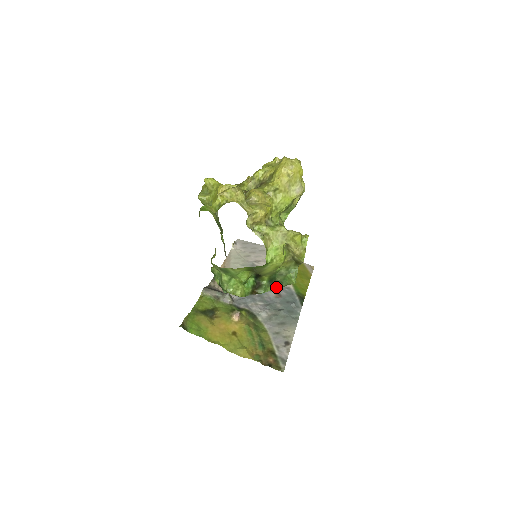
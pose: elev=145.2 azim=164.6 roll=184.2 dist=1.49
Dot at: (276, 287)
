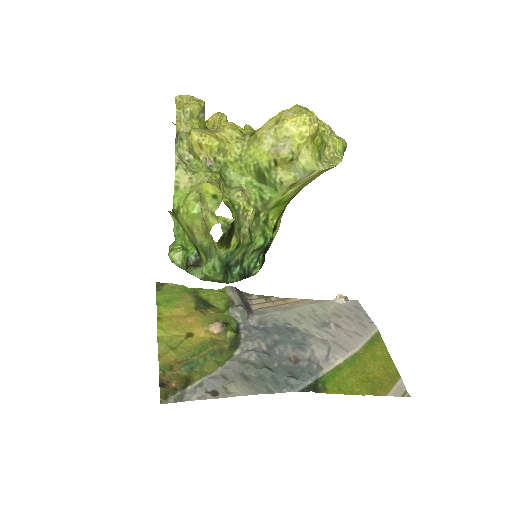
Dot at: occluded
